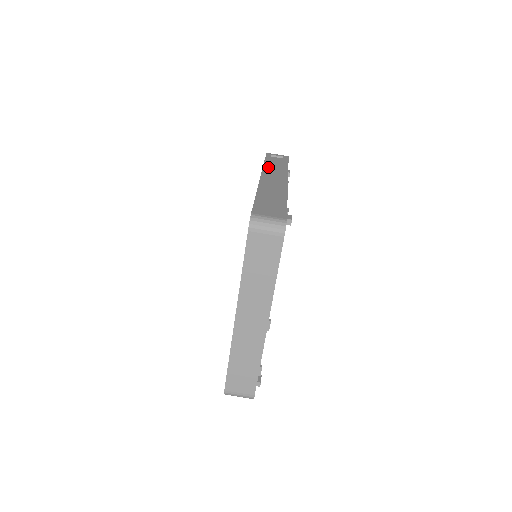
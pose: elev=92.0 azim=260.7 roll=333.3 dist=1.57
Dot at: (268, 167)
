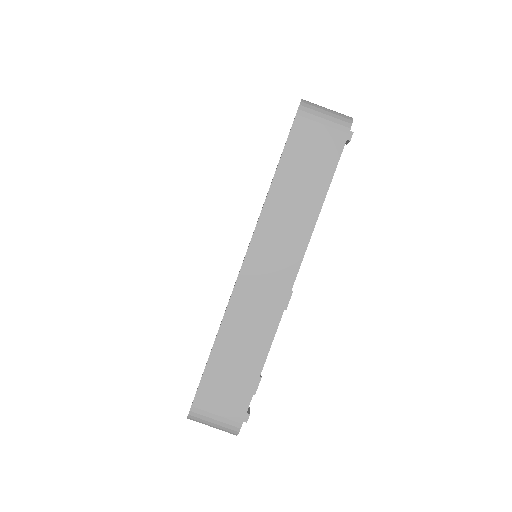
Dot at: occluded
